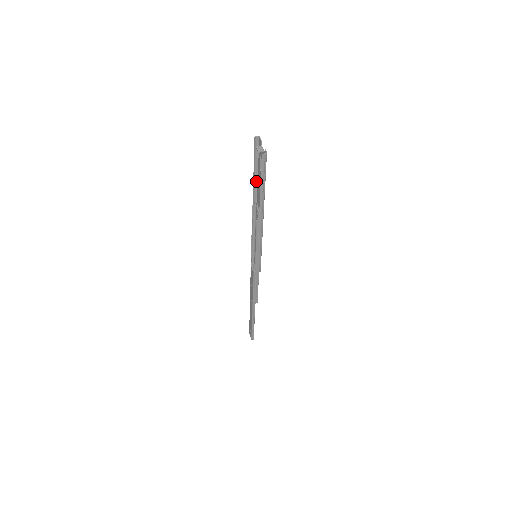
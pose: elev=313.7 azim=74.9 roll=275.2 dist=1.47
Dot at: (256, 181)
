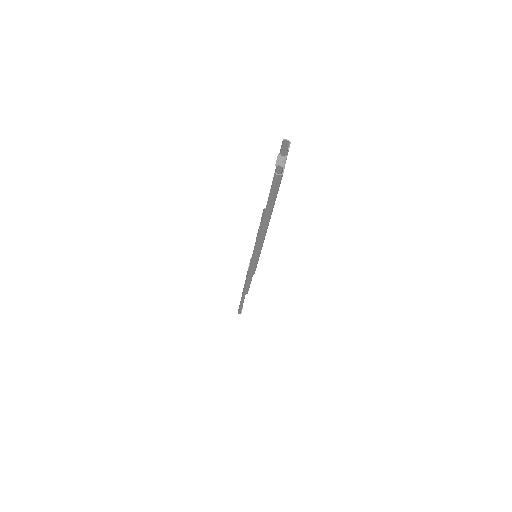
Dot at: occluded
